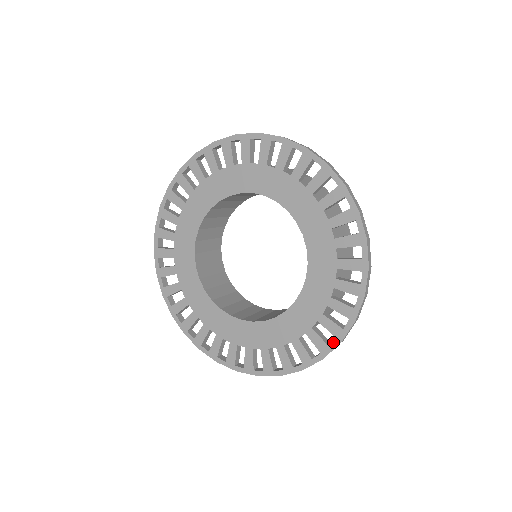
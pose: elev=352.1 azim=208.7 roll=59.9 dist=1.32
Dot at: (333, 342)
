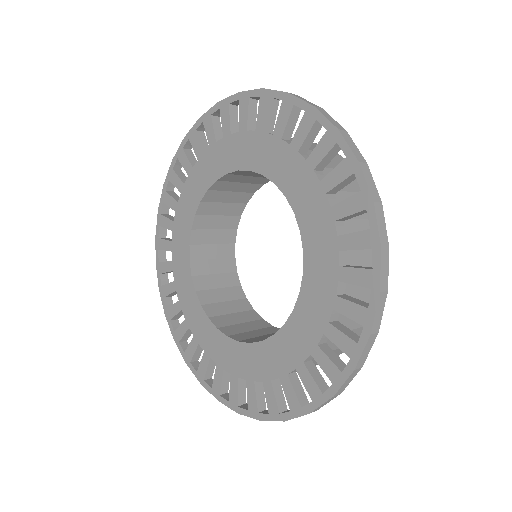
Dot at: (370, 298)
